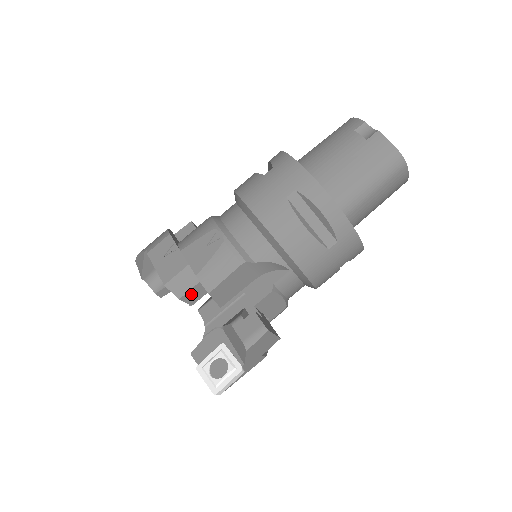
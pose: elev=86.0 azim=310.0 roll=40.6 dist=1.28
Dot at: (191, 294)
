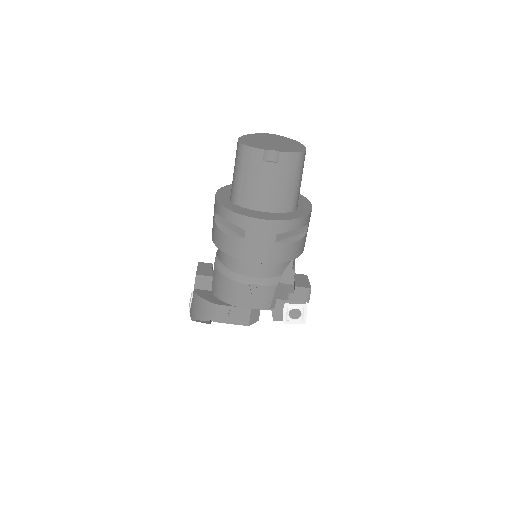
Dot at: occluded
